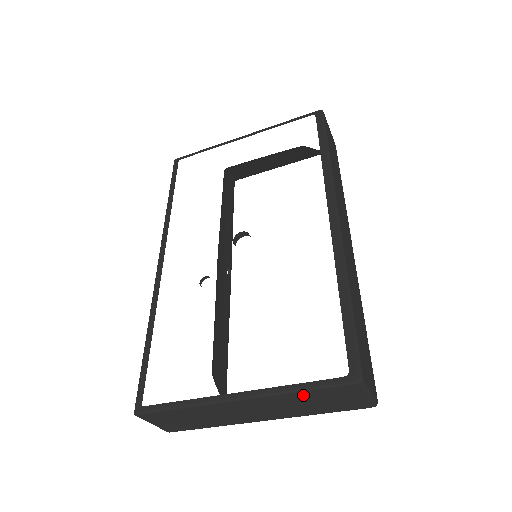
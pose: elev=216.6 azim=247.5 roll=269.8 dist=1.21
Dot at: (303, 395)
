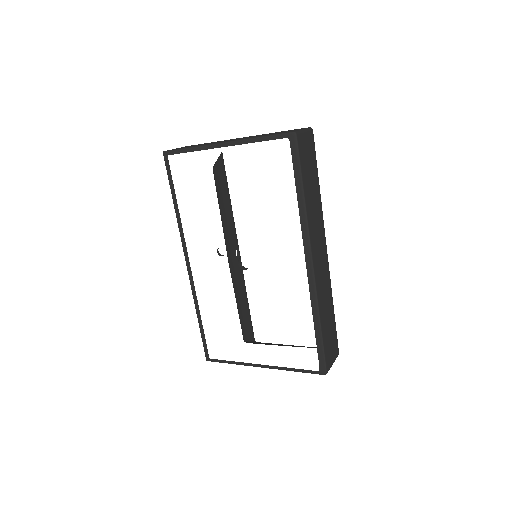
Dot at: occluded
